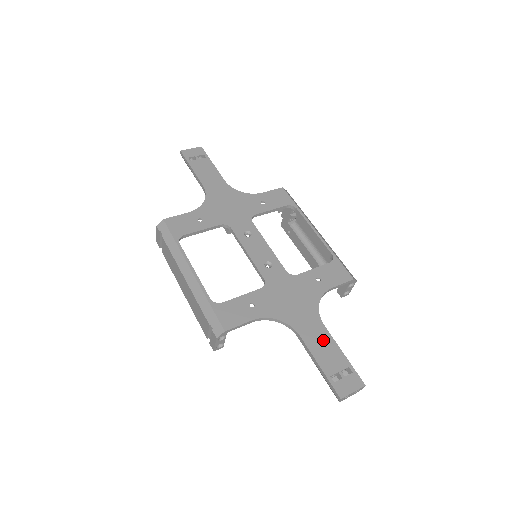
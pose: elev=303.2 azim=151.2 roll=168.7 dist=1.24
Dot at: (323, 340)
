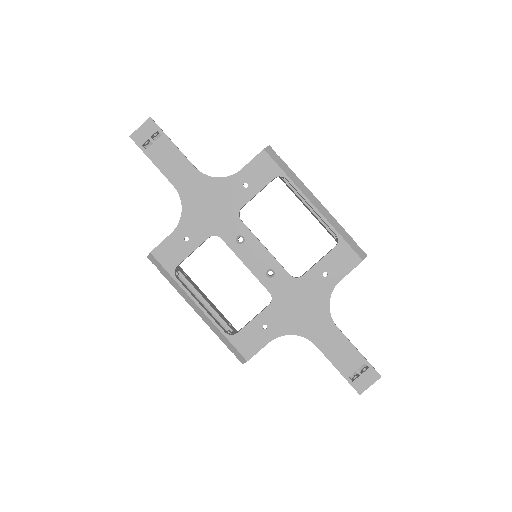
Dot at: (338, 343)
